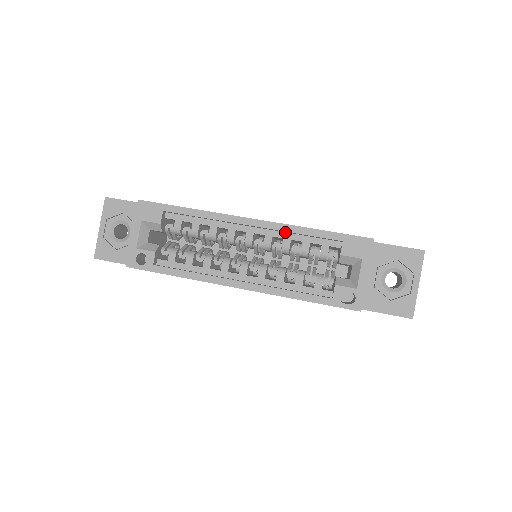
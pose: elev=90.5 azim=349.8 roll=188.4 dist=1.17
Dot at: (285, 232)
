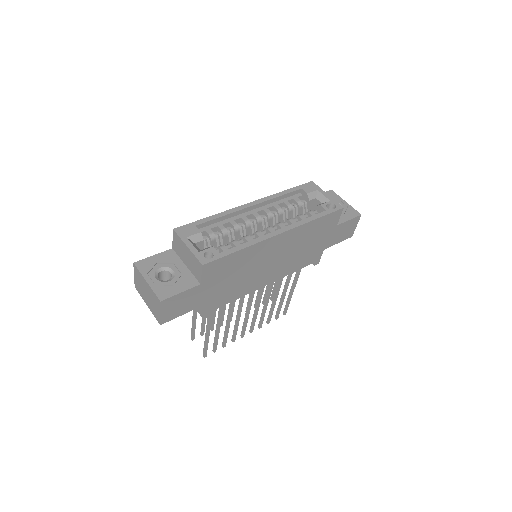
Dot at: (271, 203)
